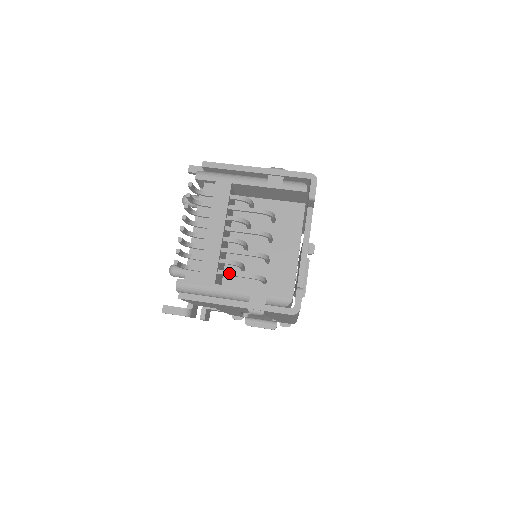
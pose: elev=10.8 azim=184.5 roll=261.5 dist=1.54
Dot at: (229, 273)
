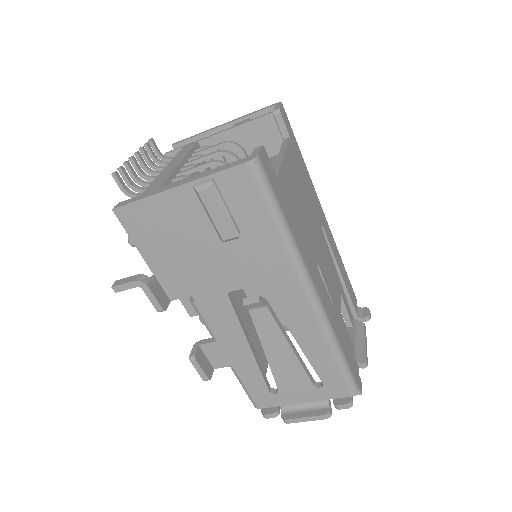
Dot at: (180, 180)
